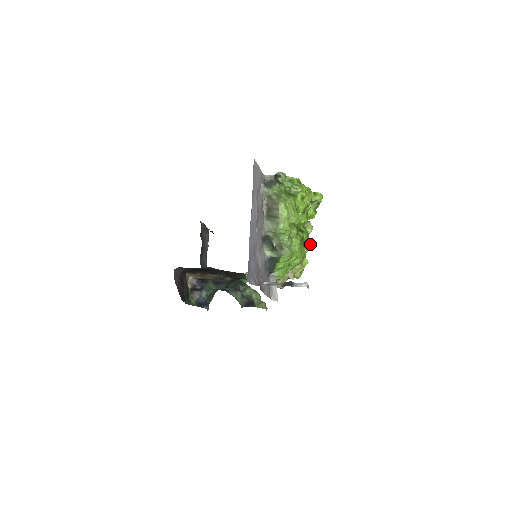
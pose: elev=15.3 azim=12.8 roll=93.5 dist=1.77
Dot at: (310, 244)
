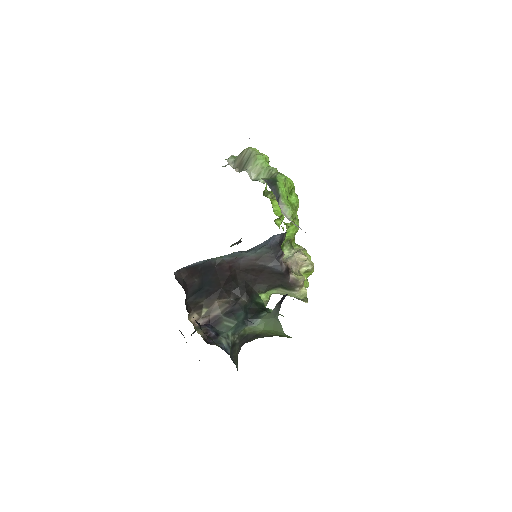
Dot at: occluded
